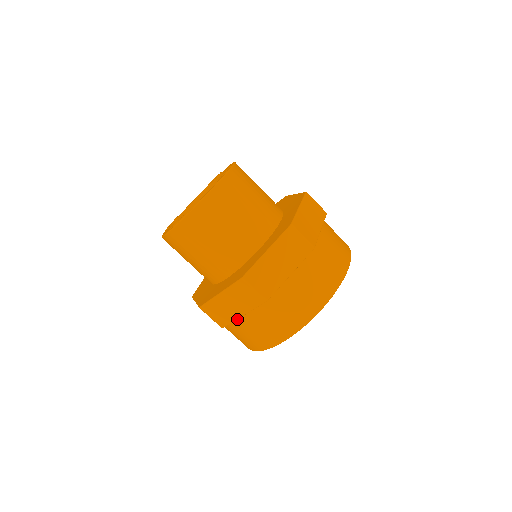
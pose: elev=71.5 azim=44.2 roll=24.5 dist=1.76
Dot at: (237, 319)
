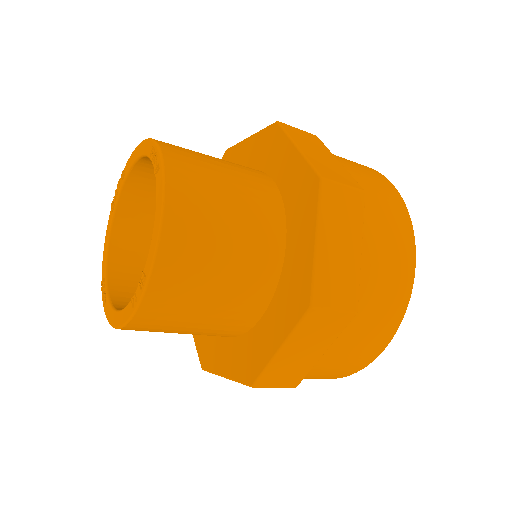
Dot at: occluded
